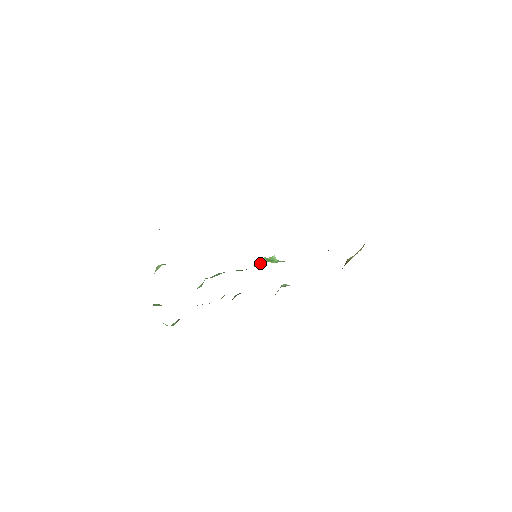
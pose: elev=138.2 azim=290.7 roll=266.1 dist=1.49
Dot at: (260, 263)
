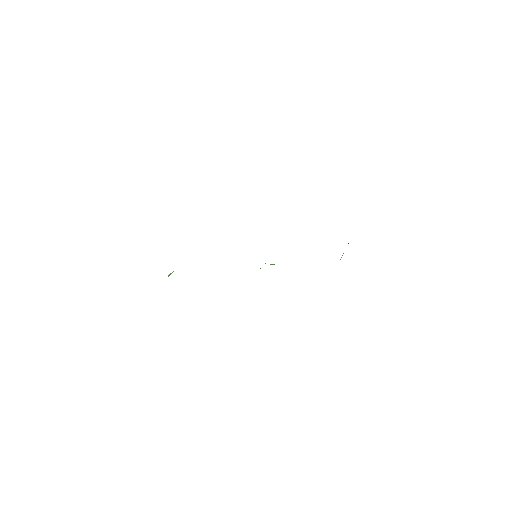
Dot at: occluded
